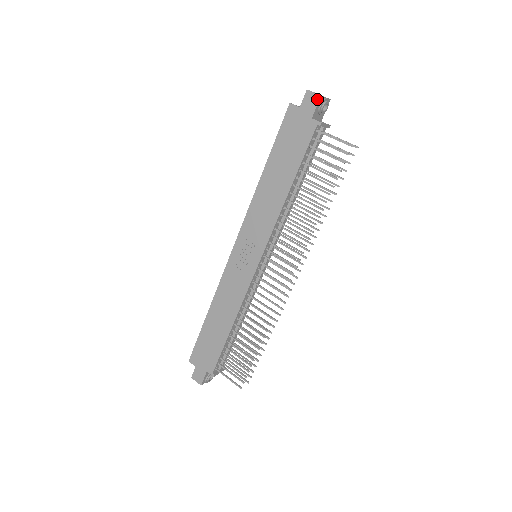
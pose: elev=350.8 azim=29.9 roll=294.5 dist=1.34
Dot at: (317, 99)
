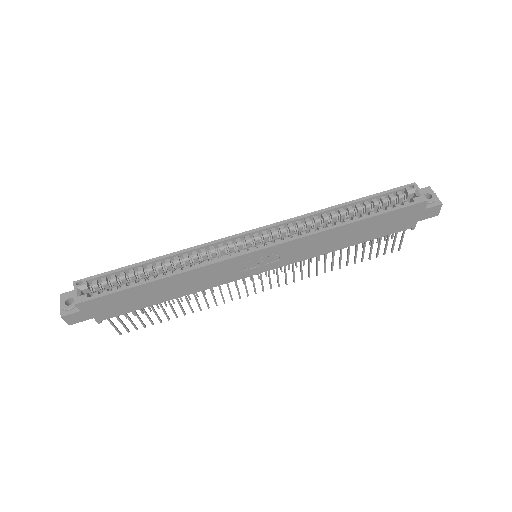
Dot at: (435, 215)
